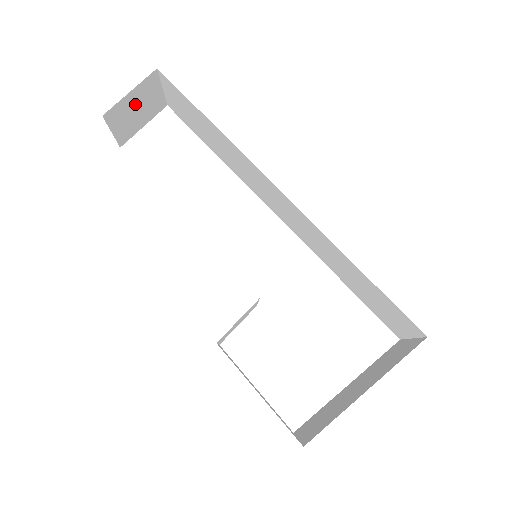
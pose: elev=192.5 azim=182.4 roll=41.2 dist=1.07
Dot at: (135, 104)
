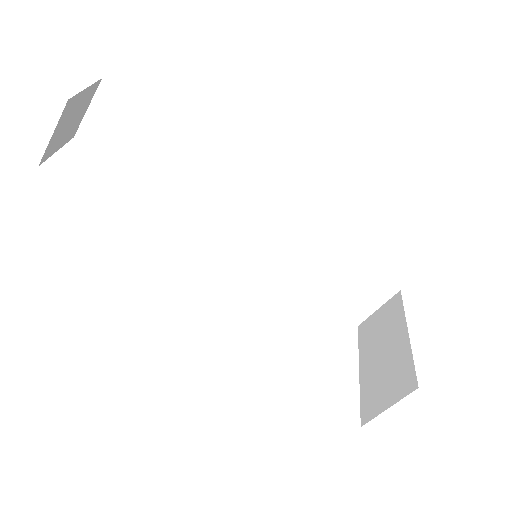
Dot at: (75, 110)
